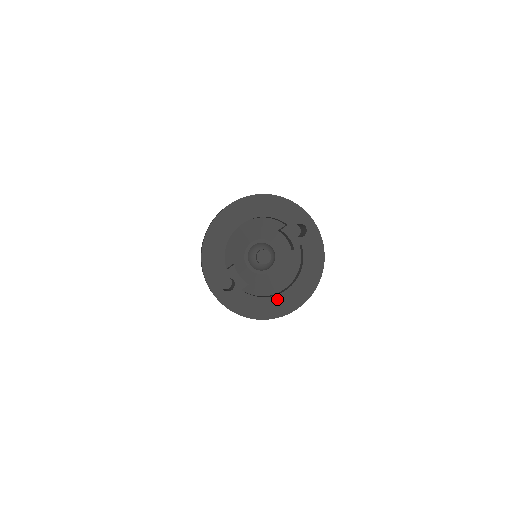
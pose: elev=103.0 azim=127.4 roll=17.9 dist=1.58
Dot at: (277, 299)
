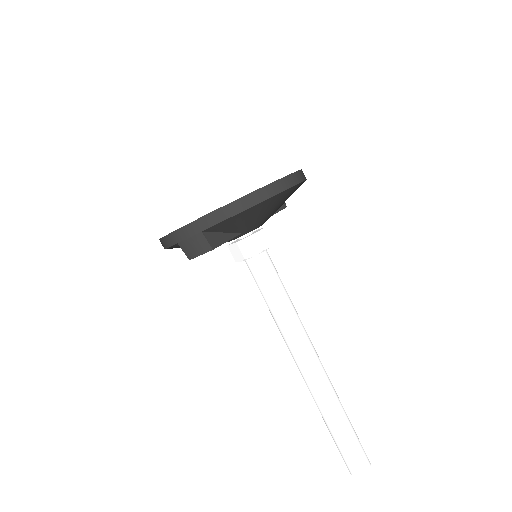
Dot at: occluded
